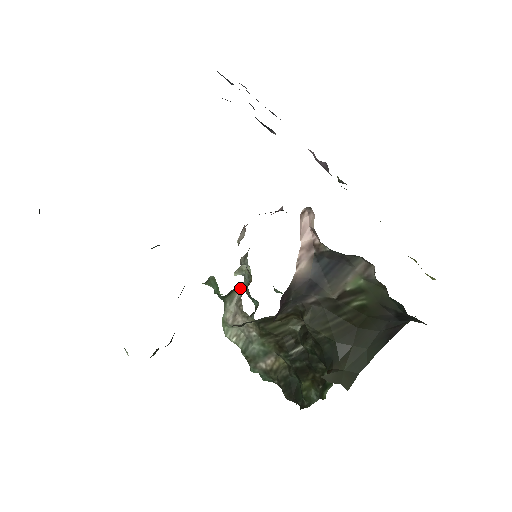
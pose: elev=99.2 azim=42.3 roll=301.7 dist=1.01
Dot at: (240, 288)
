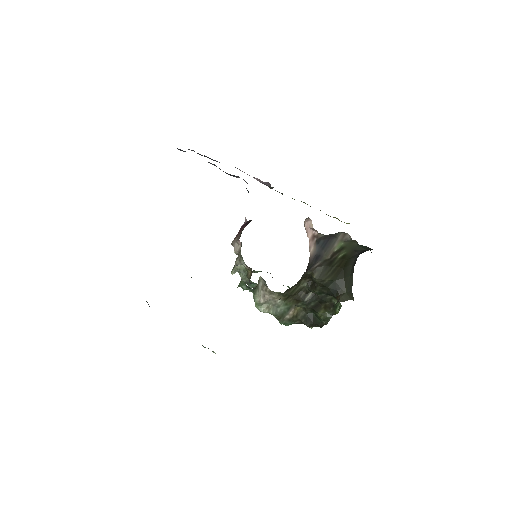
Dot at: (260, 279)
